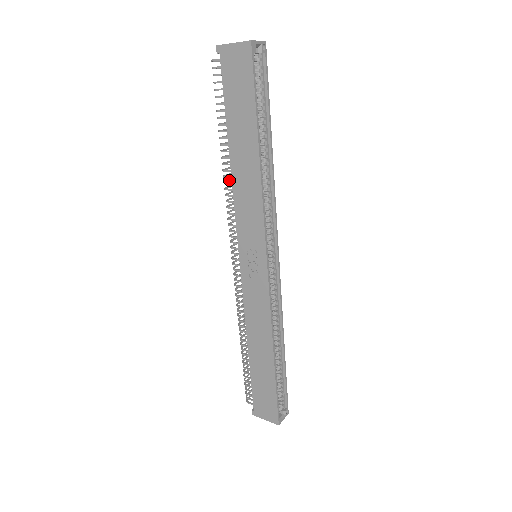
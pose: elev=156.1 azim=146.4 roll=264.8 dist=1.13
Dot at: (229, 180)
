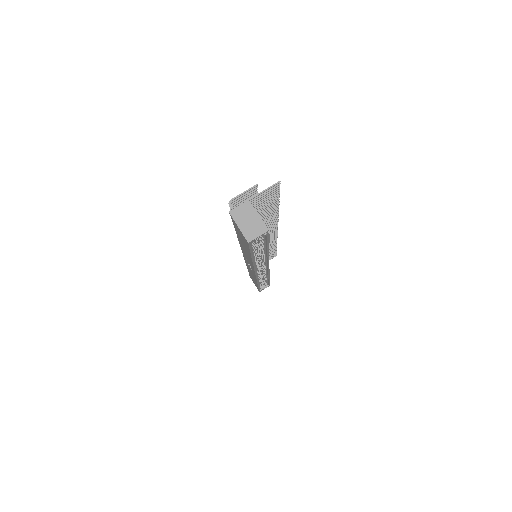
Dot at: occluded
